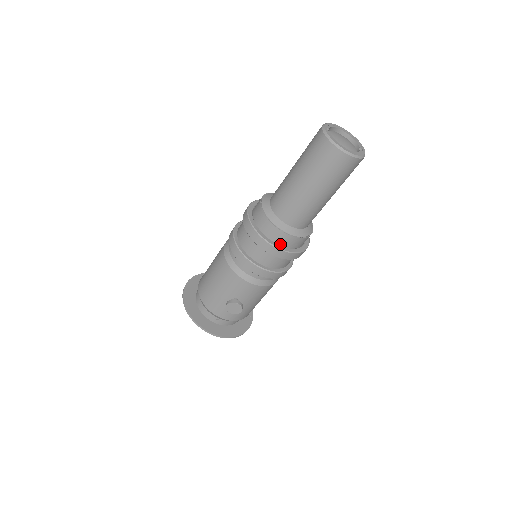
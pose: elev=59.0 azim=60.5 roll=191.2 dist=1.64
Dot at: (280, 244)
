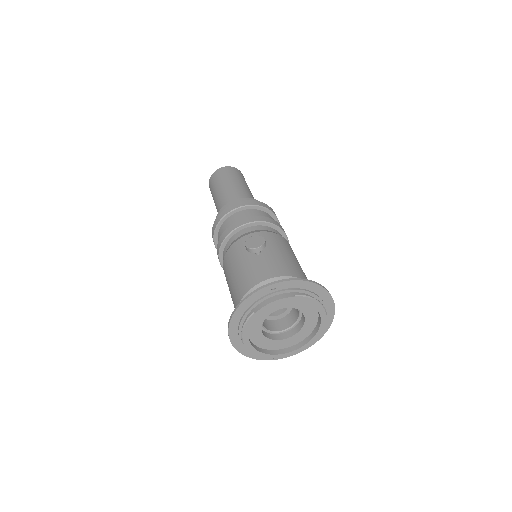
Dot at: occluded
